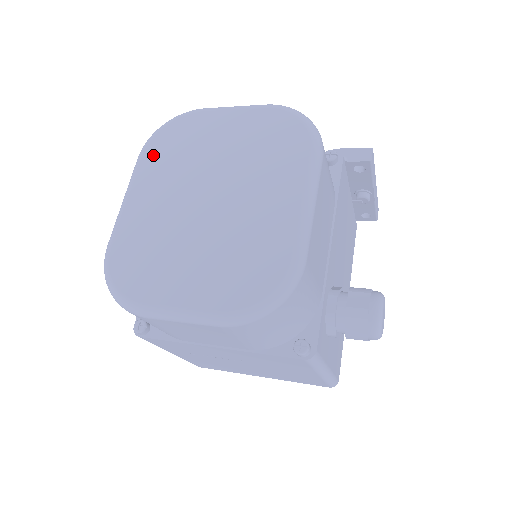
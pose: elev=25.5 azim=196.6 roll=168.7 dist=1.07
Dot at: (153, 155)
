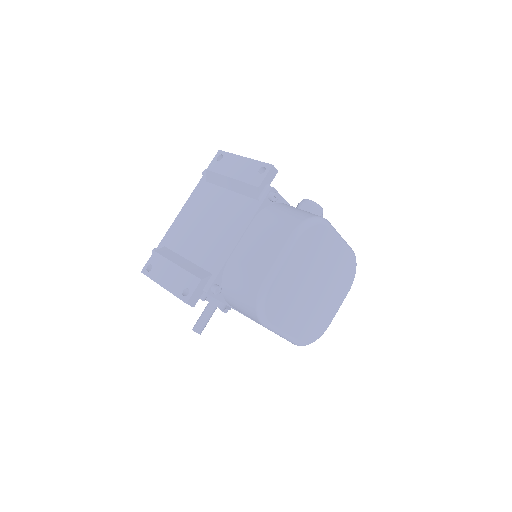
Dot at: (277, 317)
